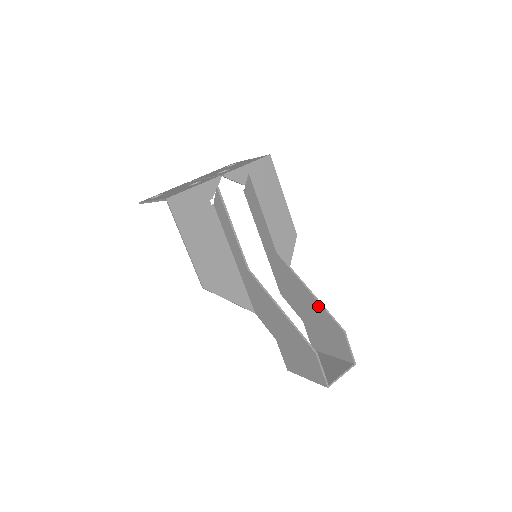
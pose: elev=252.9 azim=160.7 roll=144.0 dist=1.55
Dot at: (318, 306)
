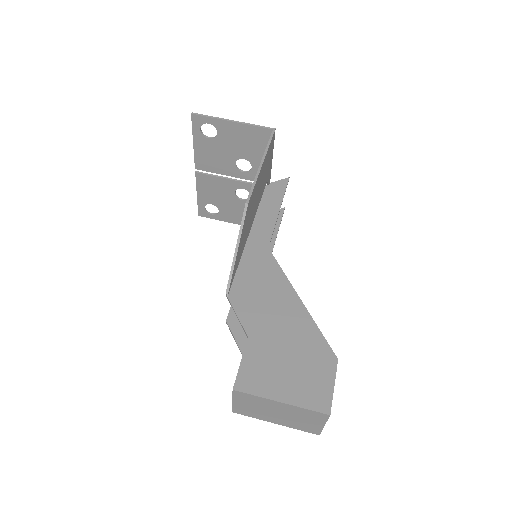
Dot at: occluded
